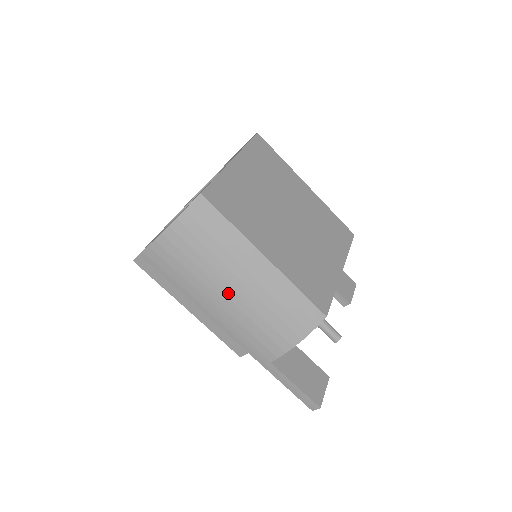
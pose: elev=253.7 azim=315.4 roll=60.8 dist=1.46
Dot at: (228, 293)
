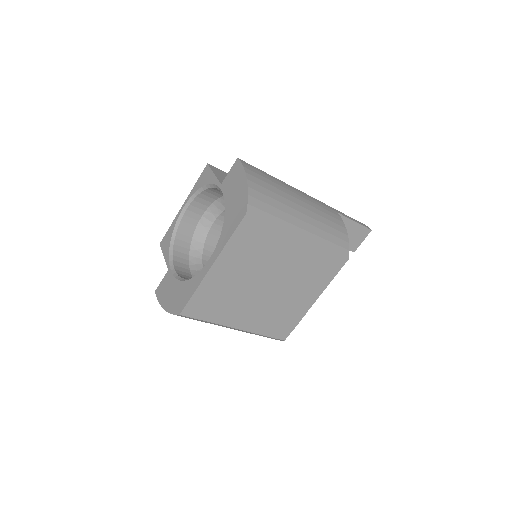
Dot at: occluded
